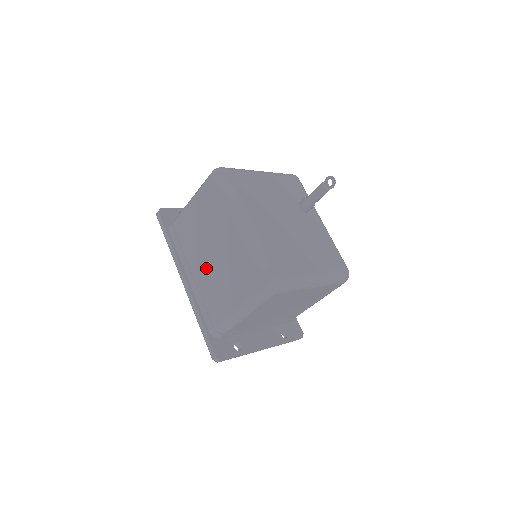
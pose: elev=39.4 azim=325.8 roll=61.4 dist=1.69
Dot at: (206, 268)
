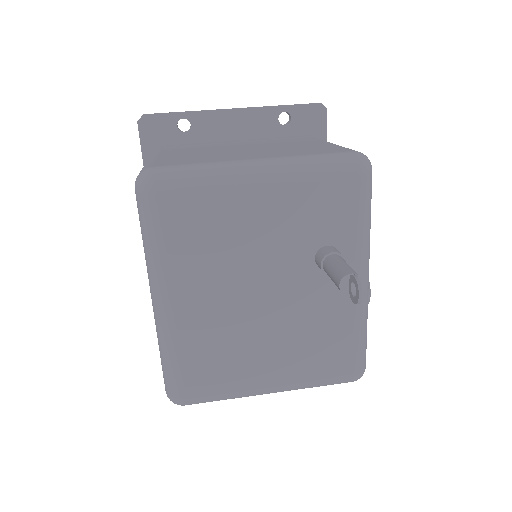
Dot at: occluded
